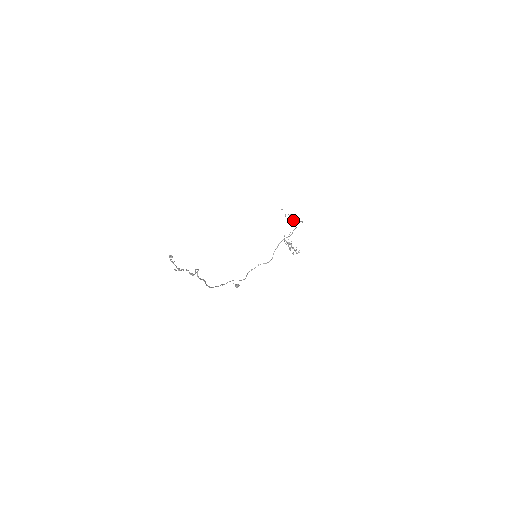
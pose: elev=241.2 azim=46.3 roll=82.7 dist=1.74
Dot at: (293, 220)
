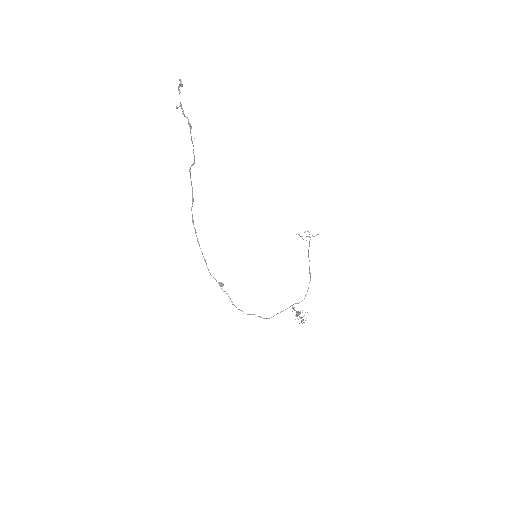
Dot at: (309, 232)
